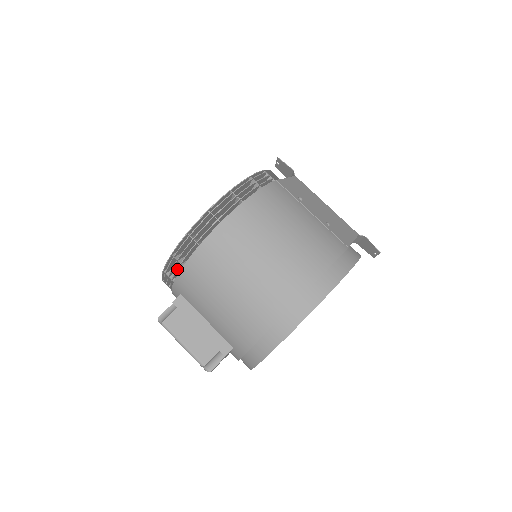
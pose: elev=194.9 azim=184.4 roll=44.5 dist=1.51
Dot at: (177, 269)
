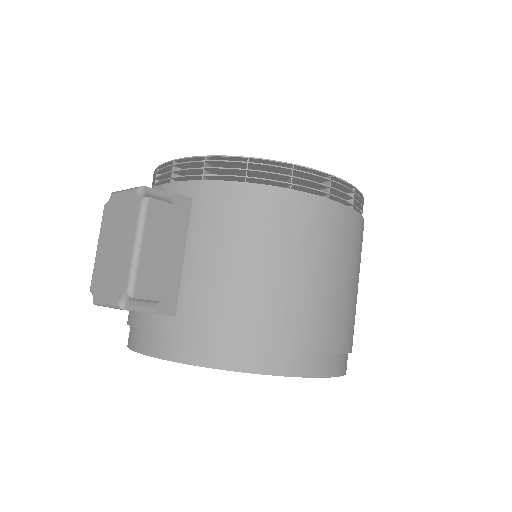
Dot at: (234, 176)
